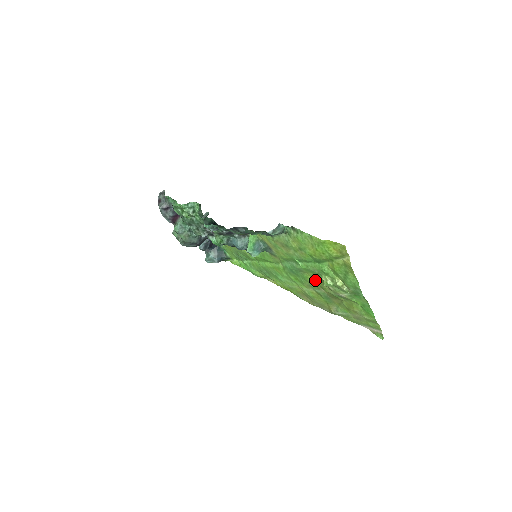
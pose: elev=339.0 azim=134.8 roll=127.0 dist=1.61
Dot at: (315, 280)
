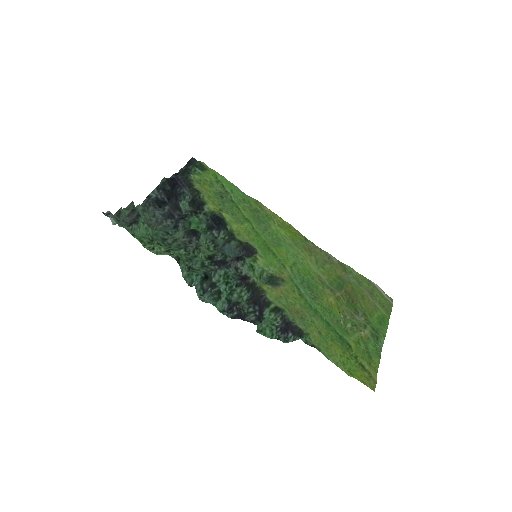
Dot at: (330, 299)
